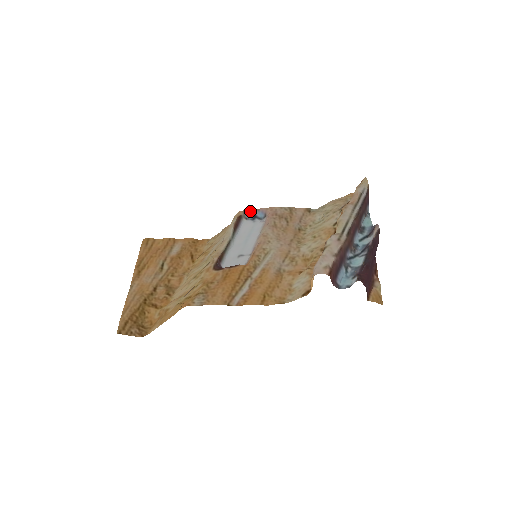
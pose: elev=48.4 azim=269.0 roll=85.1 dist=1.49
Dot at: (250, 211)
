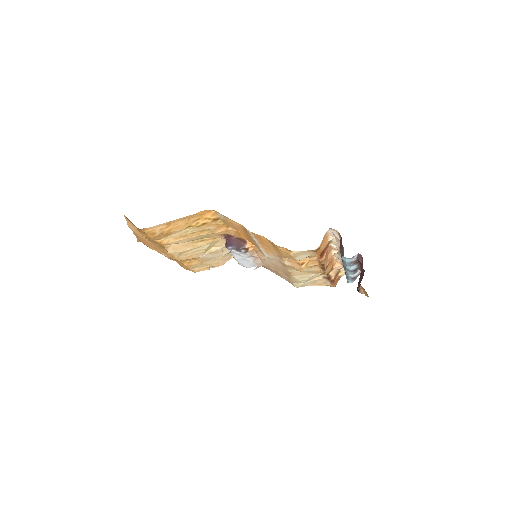
Dot at: occluded
